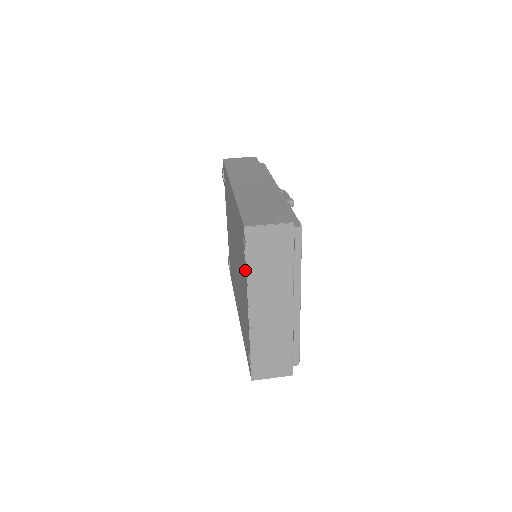
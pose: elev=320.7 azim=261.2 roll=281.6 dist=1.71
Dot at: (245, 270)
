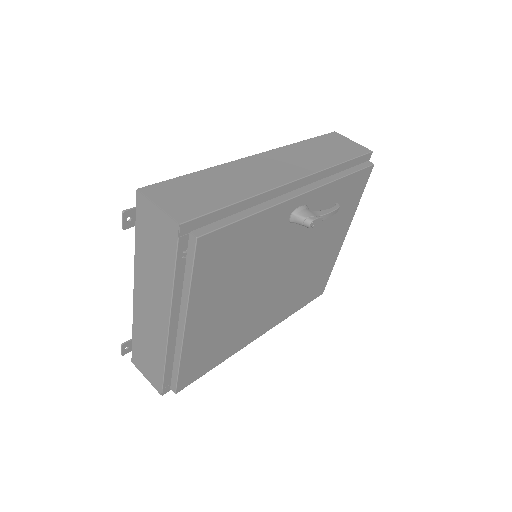
Dot at: occluded
